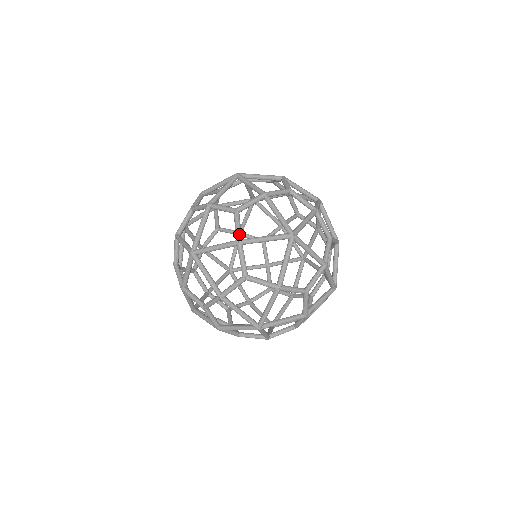
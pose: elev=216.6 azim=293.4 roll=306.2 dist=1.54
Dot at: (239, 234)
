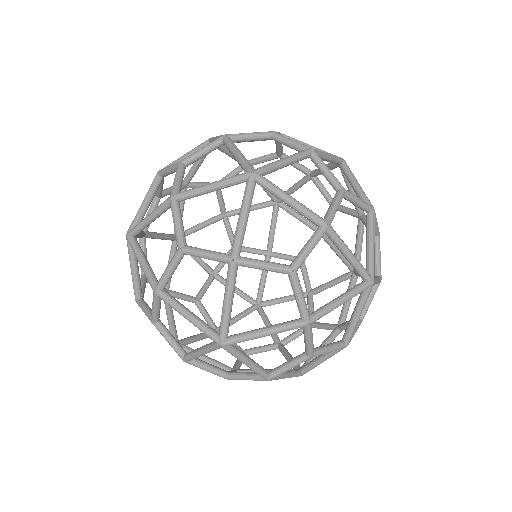
Dot at: (177, 352)
